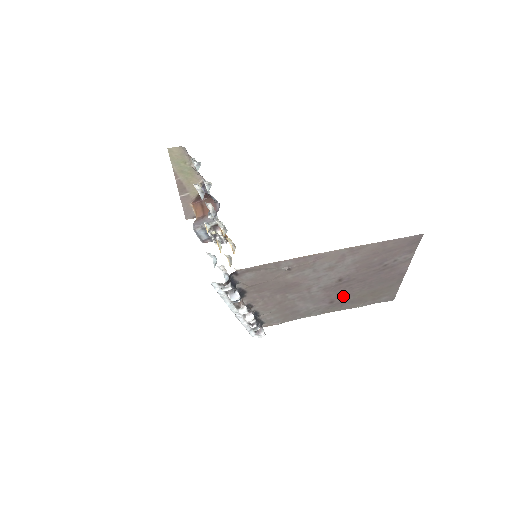
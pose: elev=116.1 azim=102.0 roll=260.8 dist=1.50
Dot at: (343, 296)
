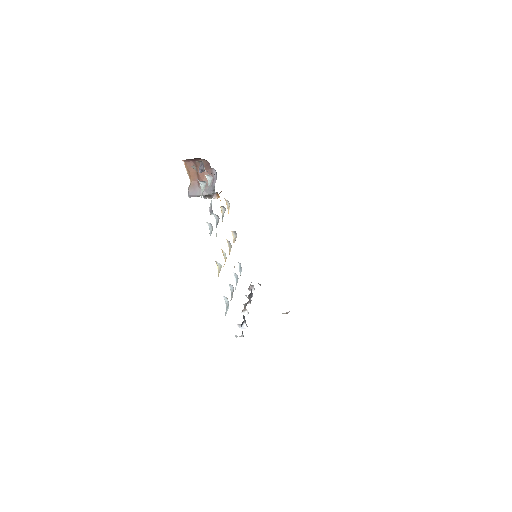
Dot at: occluded
